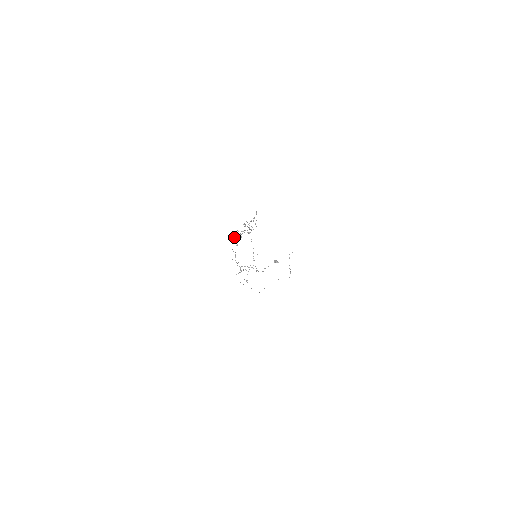
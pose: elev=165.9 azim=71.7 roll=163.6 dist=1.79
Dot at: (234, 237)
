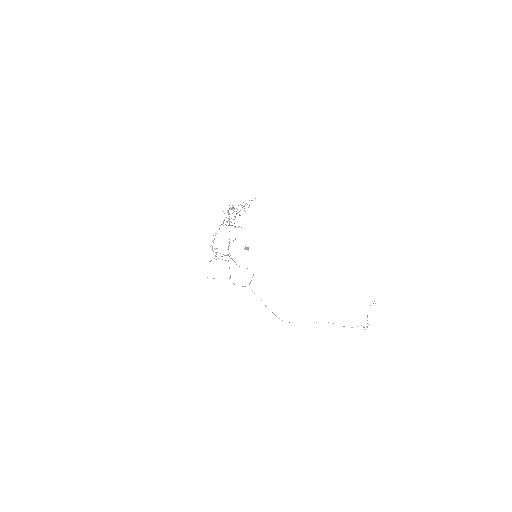
Dot at: occluded
